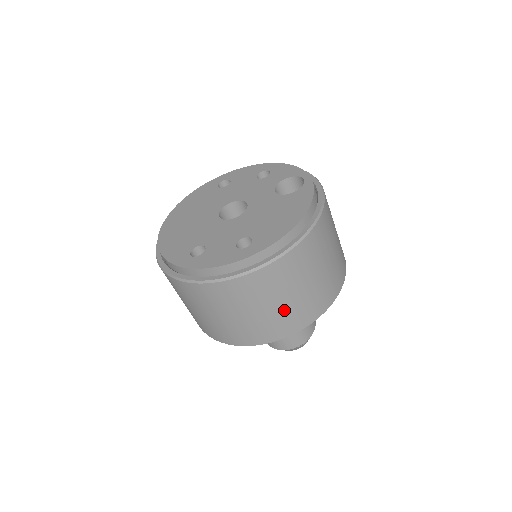
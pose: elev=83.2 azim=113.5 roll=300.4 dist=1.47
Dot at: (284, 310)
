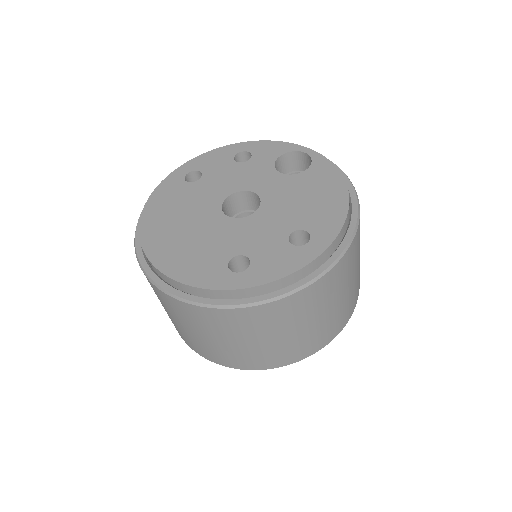
Dot at: (342, 305)
